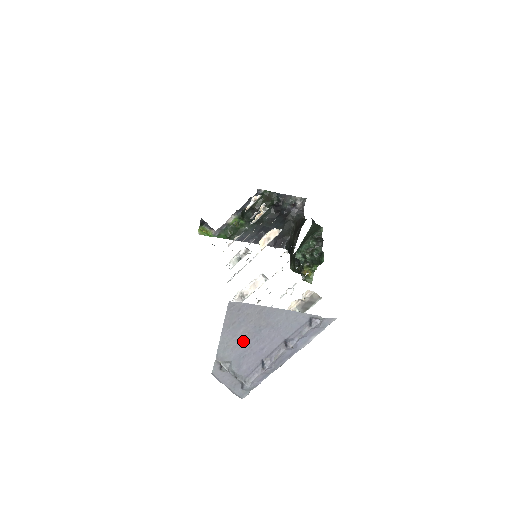
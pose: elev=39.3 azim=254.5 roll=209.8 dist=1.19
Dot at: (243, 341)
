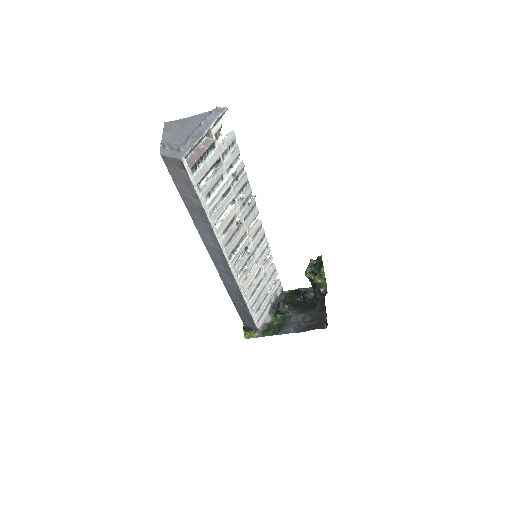
Dot at: (176, 134)
